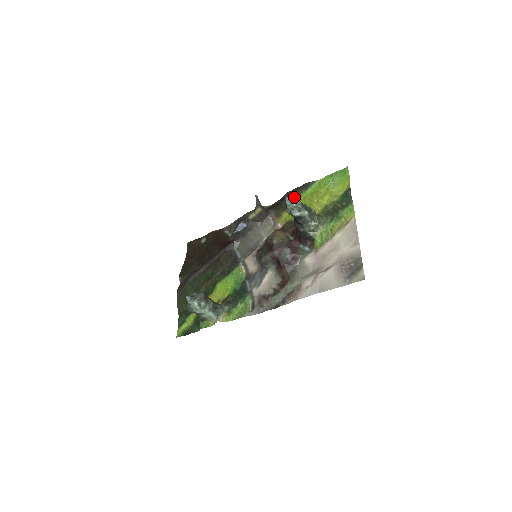
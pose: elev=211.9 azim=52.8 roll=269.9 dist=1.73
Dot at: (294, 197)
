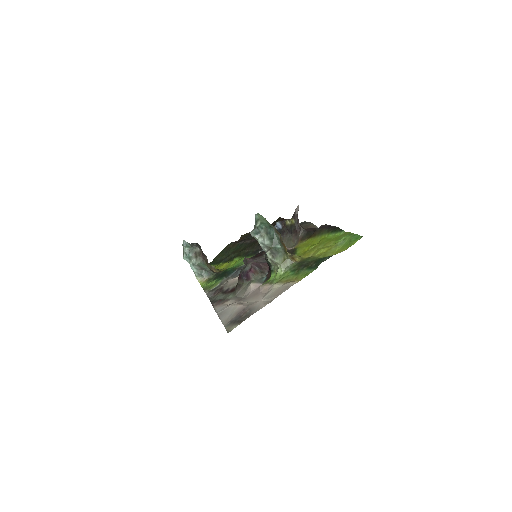
Dot at: (321, 232)
